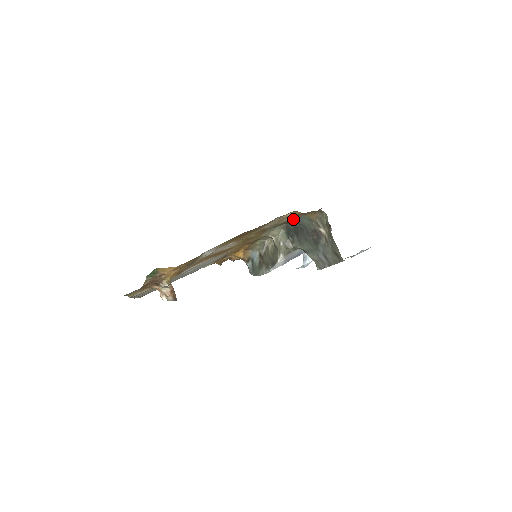
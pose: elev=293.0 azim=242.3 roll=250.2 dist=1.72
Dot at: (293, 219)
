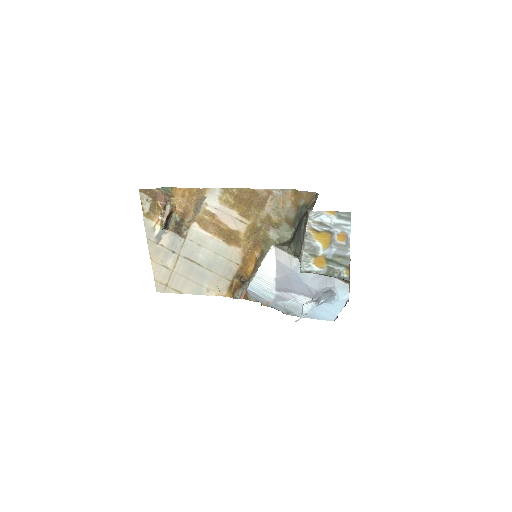
Dot at: (296, 212)
